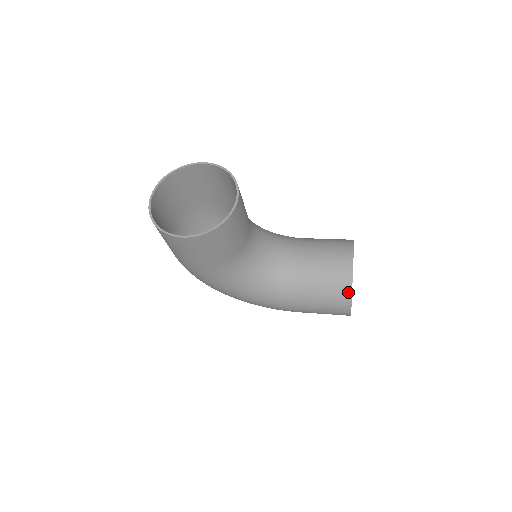
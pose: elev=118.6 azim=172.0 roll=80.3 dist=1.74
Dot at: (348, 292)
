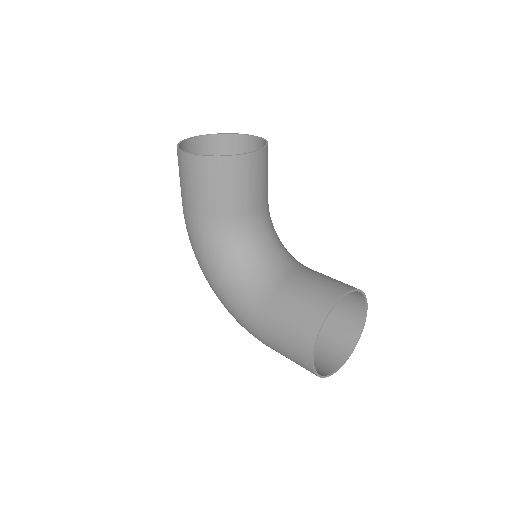
Dot at: (318, 322)
